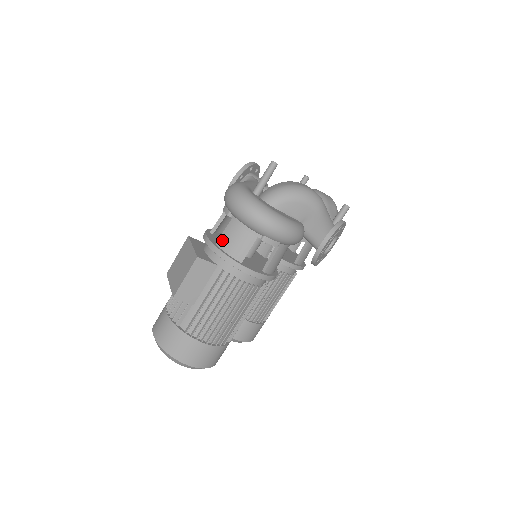
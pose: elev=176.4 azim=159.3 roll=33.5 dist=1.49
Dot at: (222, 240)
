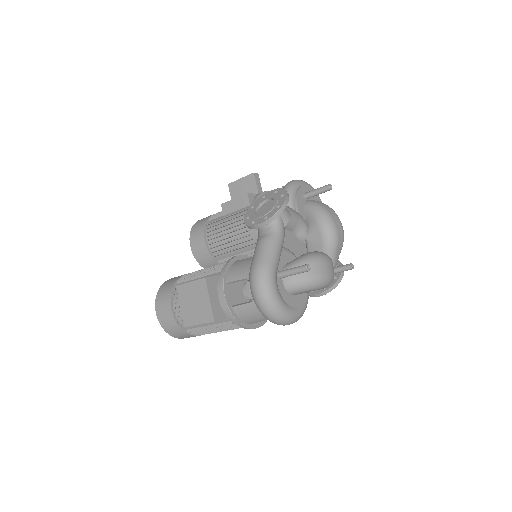
Dot at: (238, 310)
